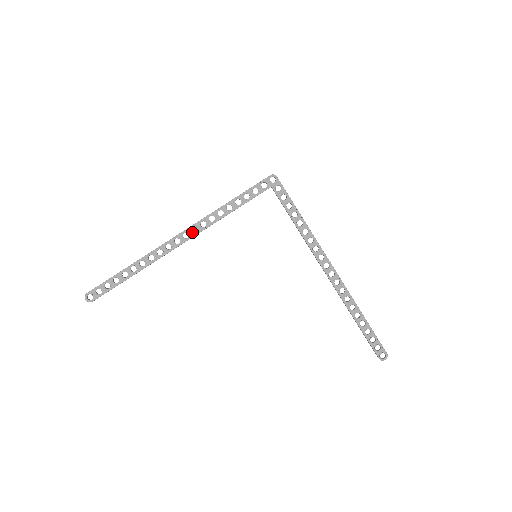
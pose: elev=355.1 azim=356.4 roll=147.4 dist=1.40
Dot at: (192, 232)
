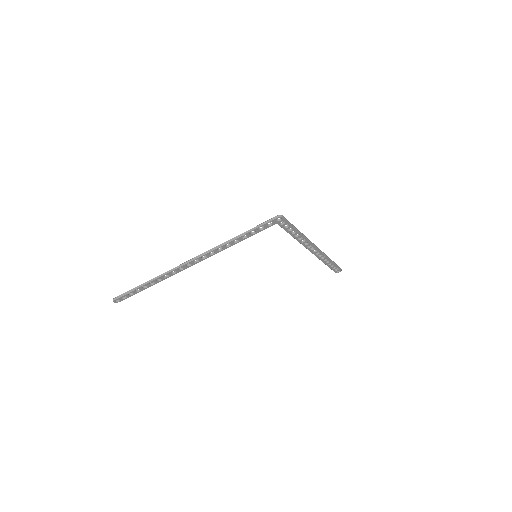
Dot at: (202, 259)
